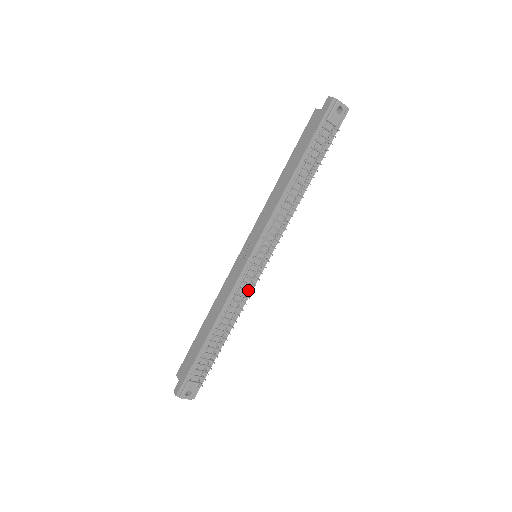
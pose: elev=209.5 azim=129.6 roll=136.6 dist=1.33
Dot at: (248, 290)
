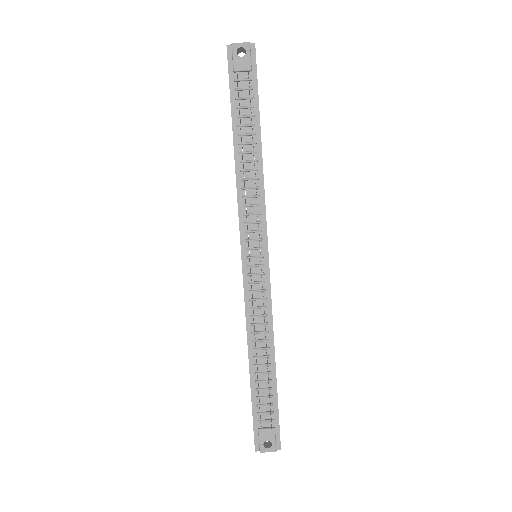
Dot at: (265, 298)
